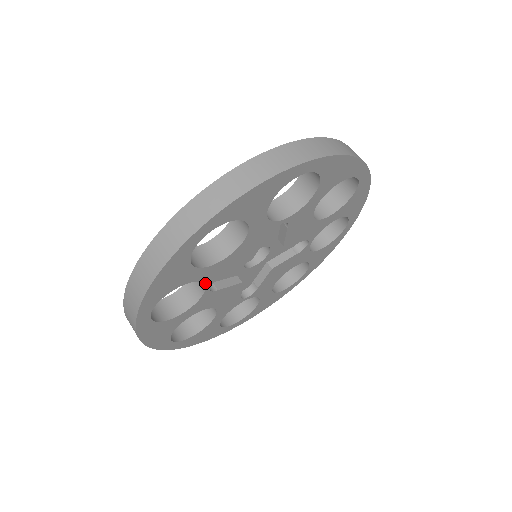
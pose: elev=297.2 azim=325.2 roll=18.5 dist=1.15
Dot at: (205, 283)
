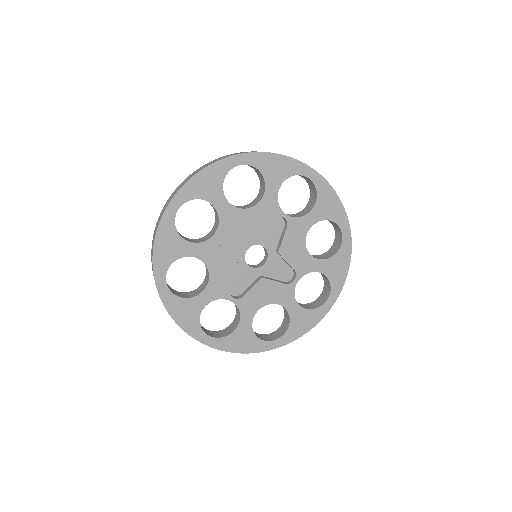
Dot at: (219, 222)
